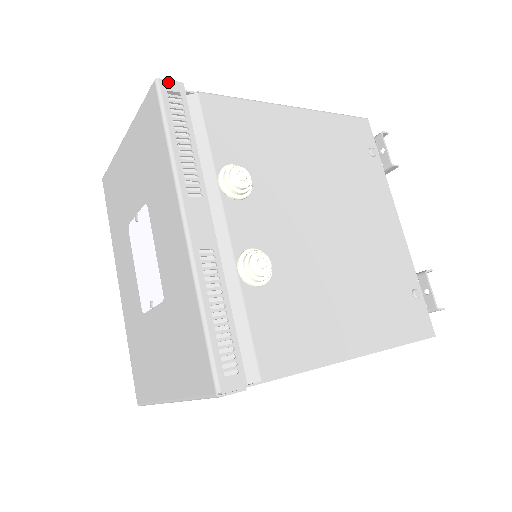
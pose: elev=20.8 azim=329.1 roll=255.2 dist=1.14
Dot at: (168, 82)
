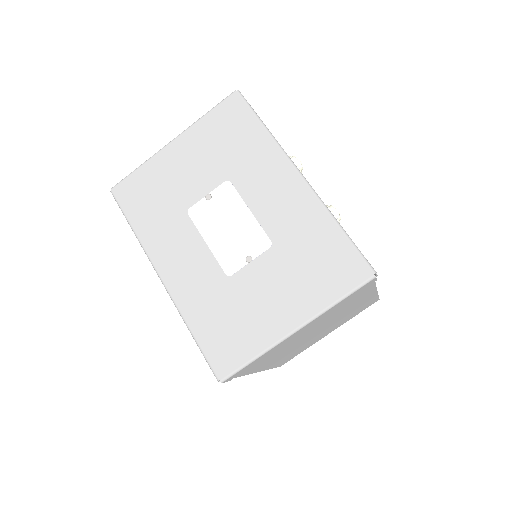
Dot at: occluded
